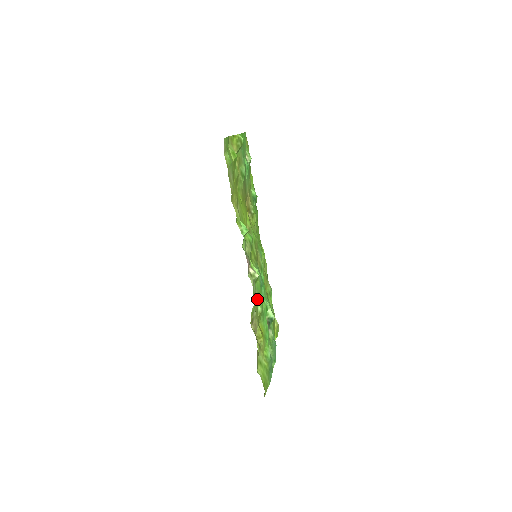
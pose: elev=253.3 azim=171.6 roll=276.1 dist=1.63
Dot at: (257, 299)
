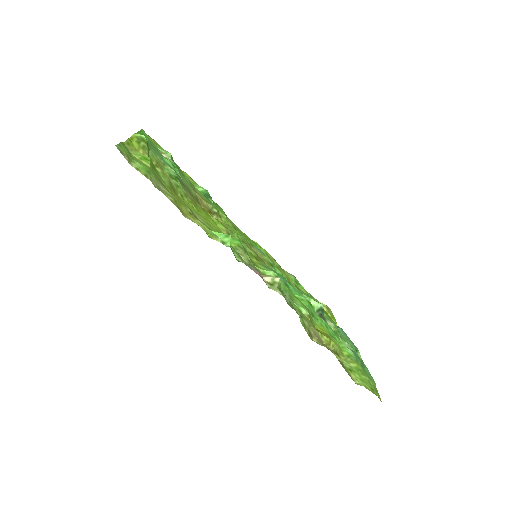
Dot at: (293, 303)
